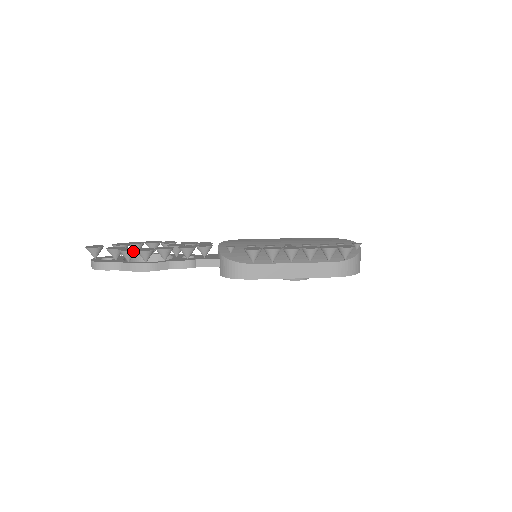
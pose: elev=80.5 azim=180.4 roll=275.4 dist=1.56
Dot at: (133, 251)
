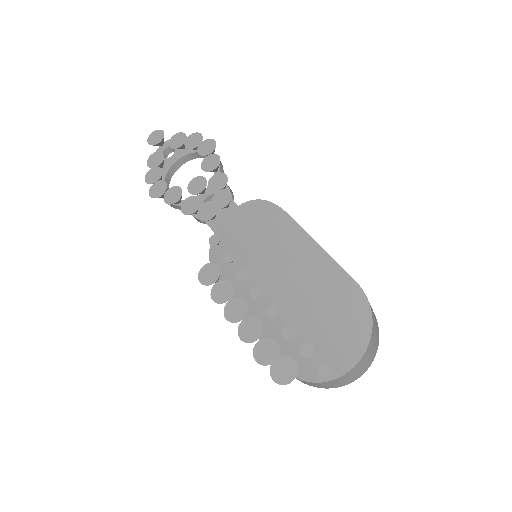
Dot at: (152, 183)
